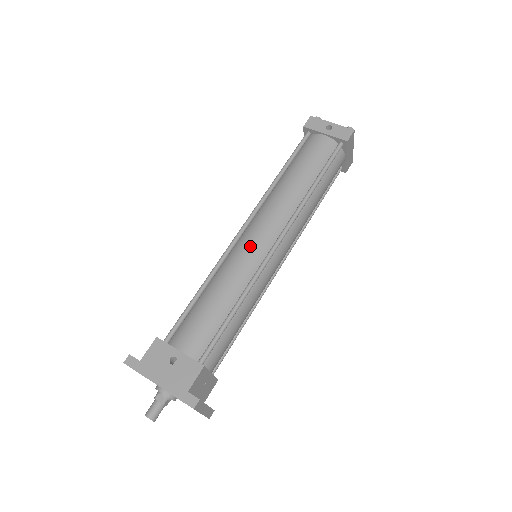
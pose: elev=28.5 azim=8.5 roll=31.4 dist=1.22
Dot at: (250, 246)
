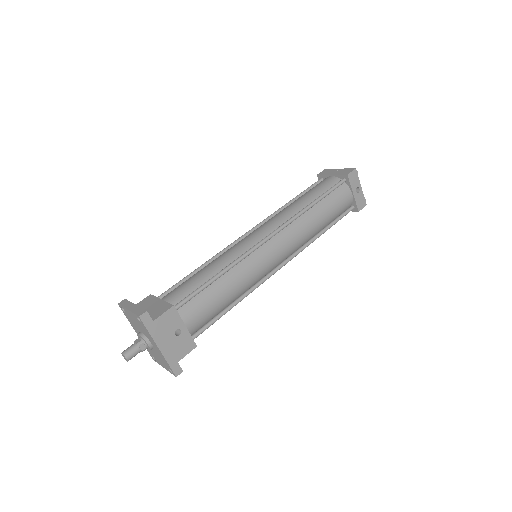
Dot at: (268, 260)
